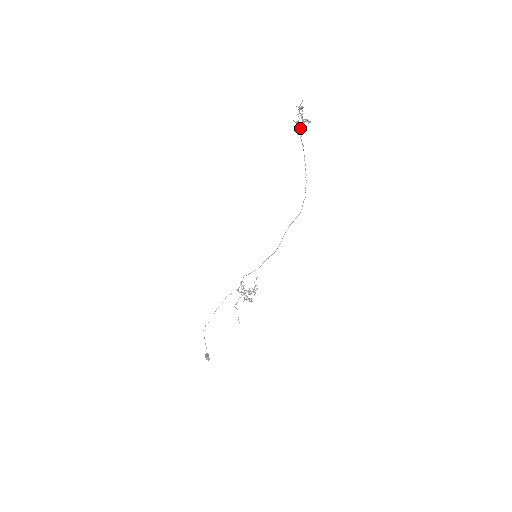
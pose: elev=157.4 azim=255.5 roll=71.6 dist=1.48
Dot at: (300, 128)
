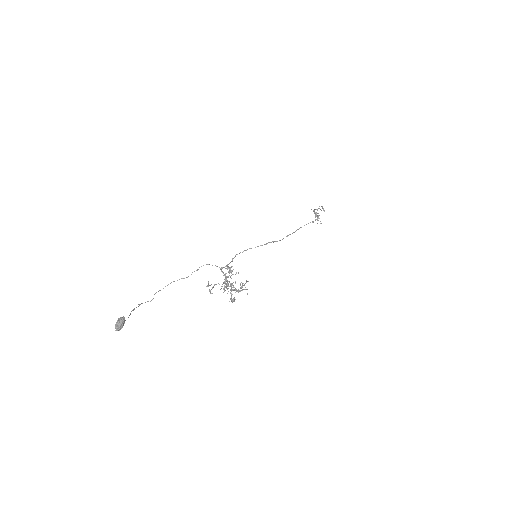
Dot at: occluded
